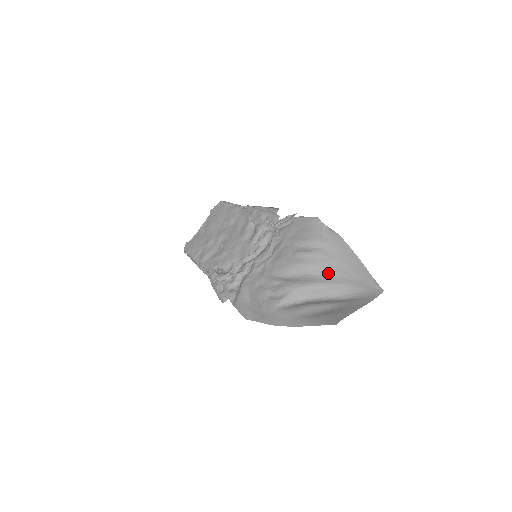
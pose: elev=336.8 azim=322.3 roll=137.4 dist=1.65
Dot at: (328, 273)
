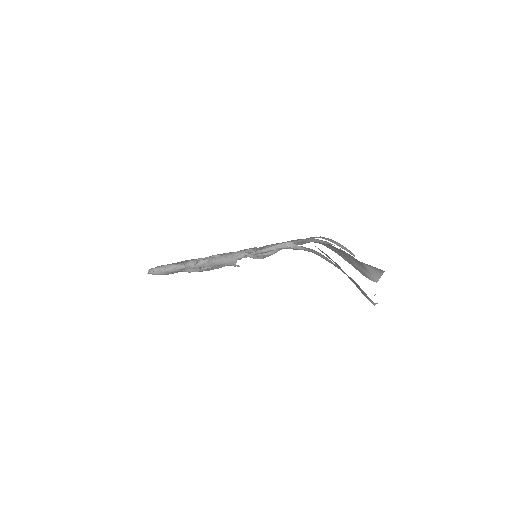
Dot at: occluded
